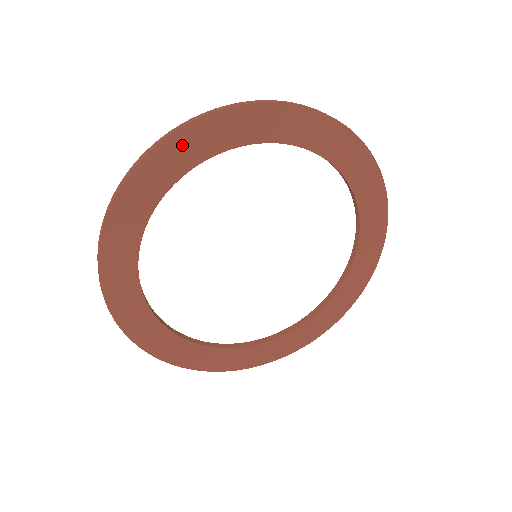
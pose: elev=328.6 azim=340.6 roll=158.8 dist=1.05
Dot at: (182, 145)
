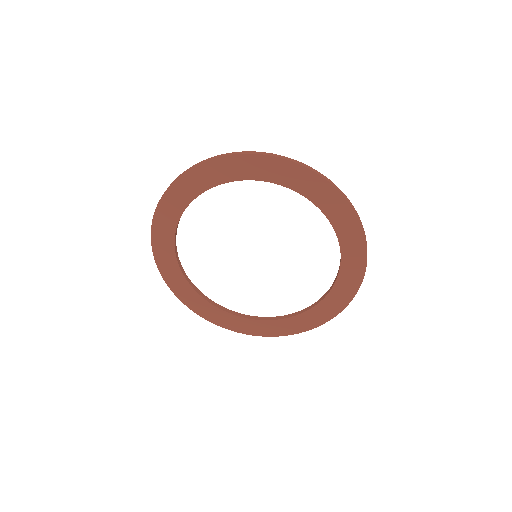
Dot at: (160, 243)
